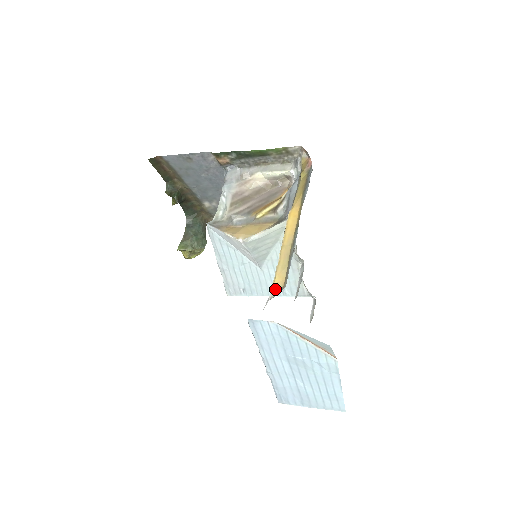
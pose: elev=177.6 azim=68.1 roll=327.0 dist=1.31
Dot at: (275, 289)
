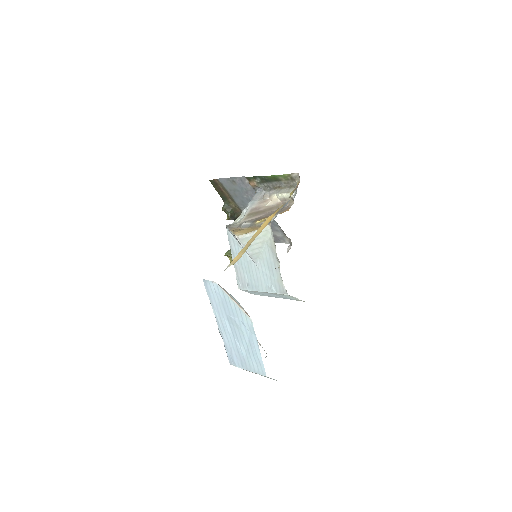
Dot at: (230, 264)
